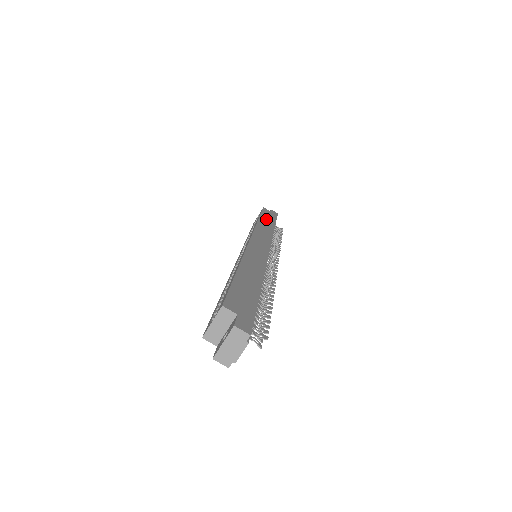
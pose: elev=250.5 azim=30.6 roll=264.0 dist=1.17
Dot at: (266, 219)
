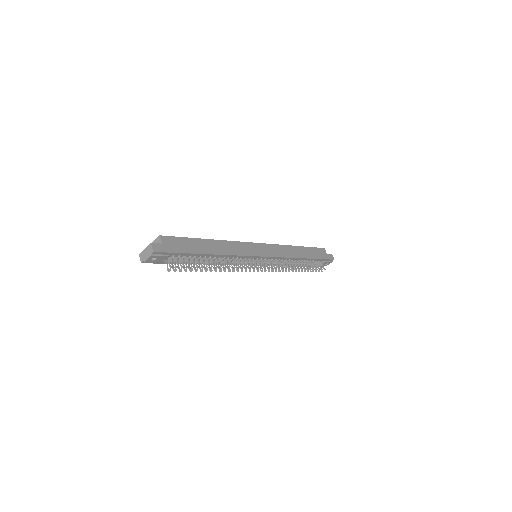
Dot at: (307, 251)
